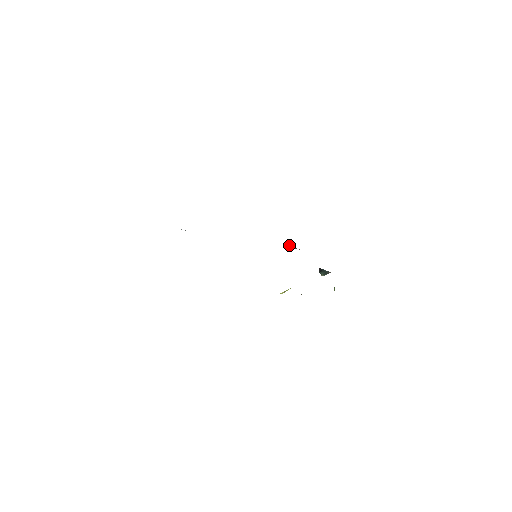
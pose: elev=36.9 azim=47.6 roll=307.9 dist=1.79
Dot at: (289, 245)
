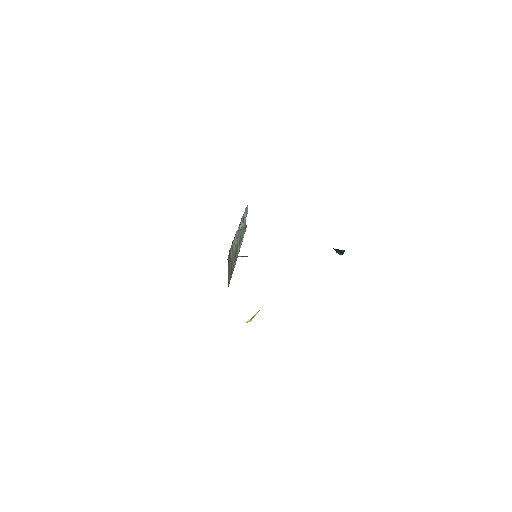
Dot at: (238, 256)
